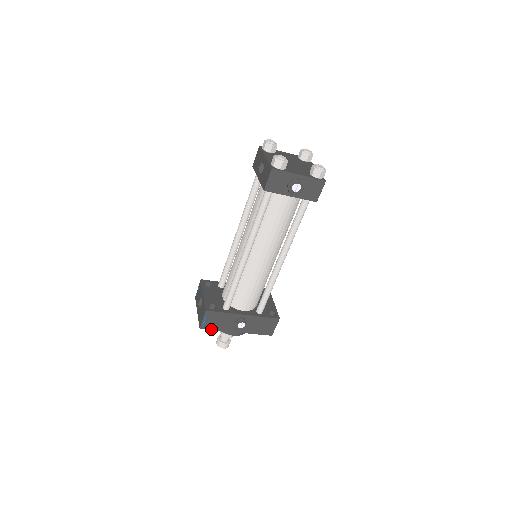
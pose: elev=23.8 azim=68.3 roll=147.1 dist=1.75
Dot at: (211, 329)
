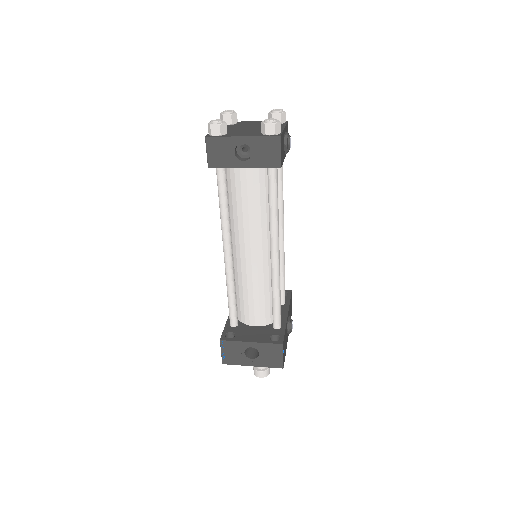
Dot at: (284, 358)
